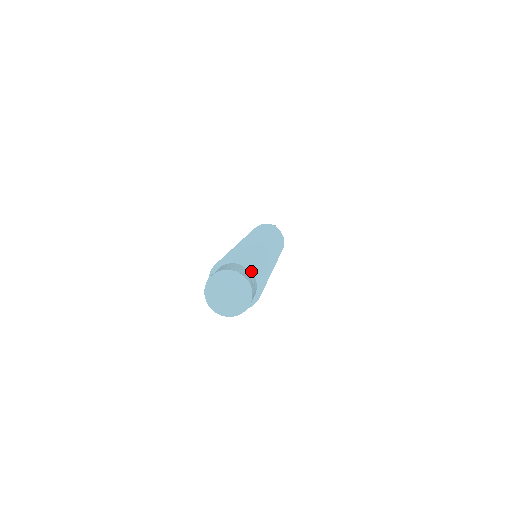
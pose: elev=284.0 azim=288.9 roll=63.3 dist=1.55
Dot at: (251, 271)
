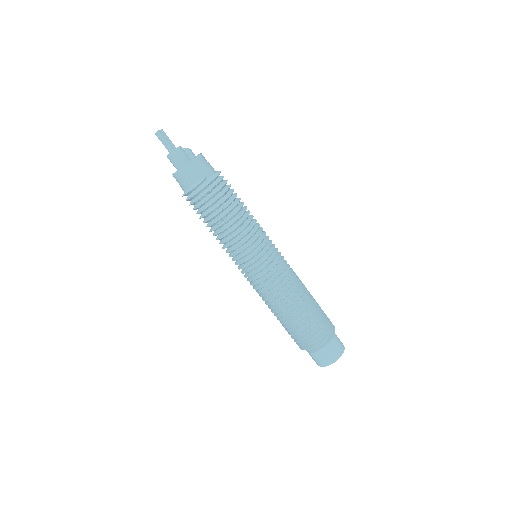
Dot at: (327, 345)
